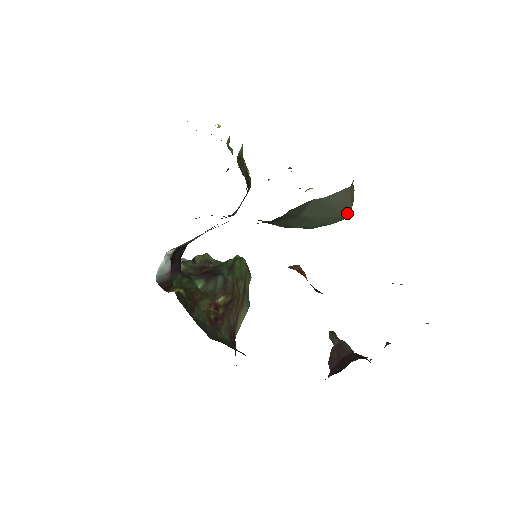
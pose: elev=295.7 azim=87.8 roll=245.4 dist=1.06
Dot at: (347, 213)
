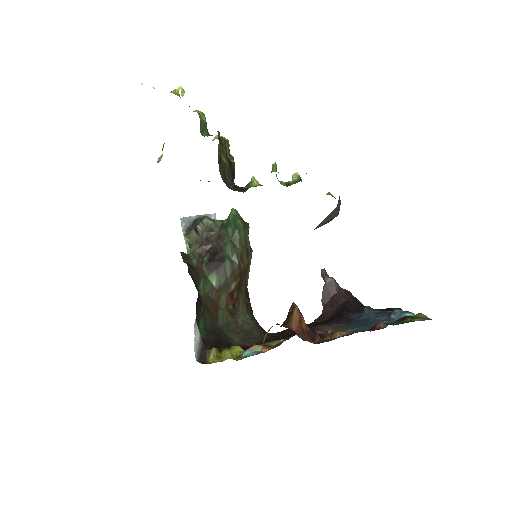
Dot at: occluded
